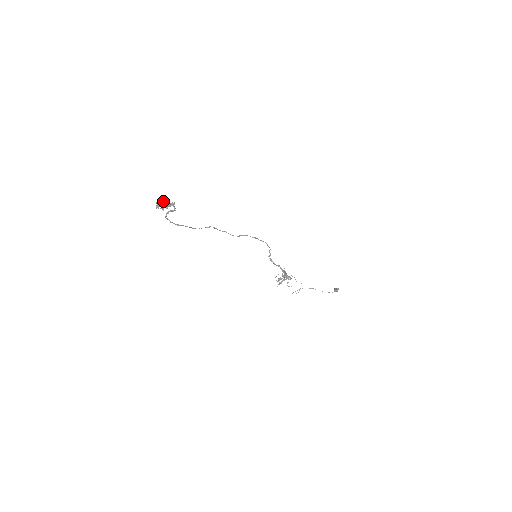
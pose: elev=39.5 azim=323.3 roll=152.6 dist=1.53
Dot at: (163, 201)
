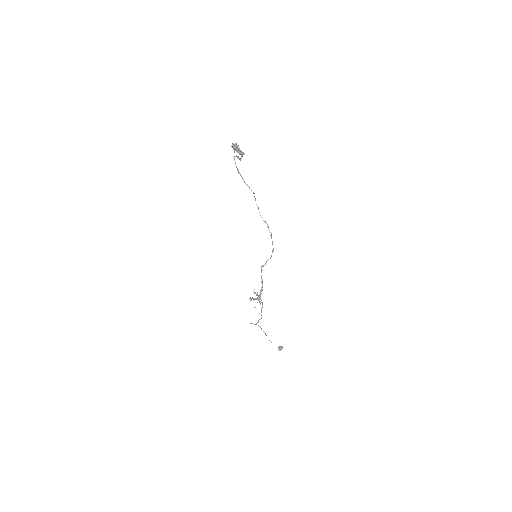
Dot at: (238, 146)
